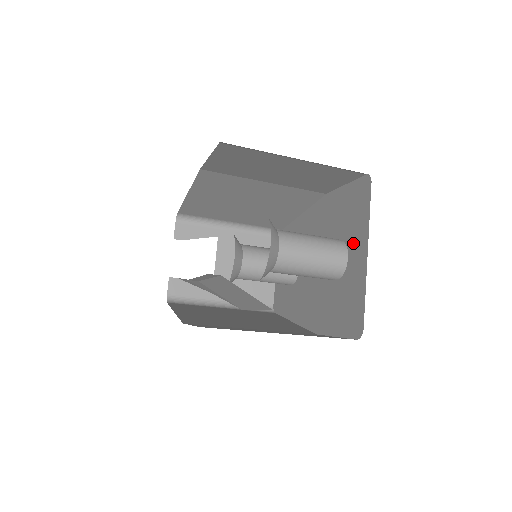
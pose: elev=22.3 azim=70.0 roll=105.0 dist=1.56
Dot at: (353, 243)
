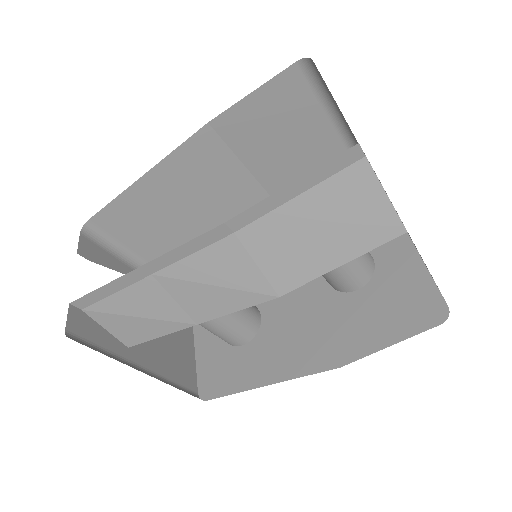
Dot at: occluded
